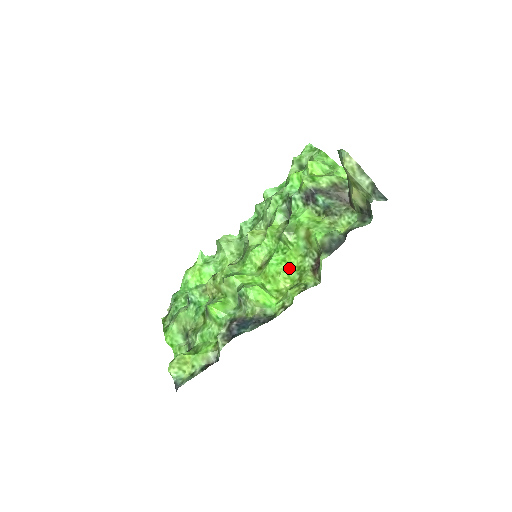
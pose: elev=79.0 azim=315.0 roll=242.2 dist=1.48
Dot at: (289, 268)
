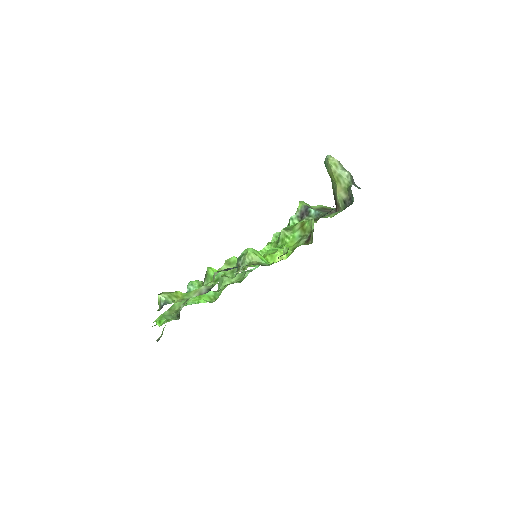
Dot at: occluded
